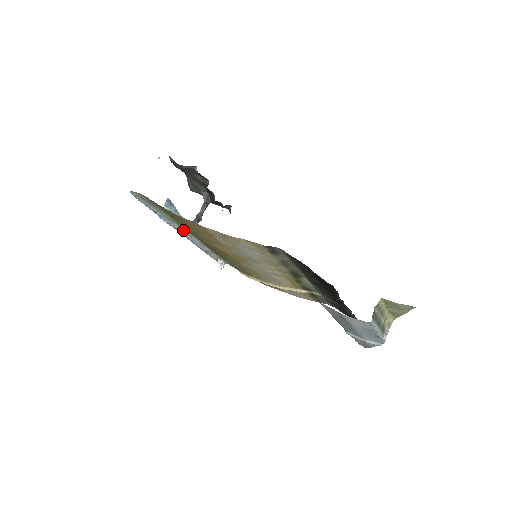
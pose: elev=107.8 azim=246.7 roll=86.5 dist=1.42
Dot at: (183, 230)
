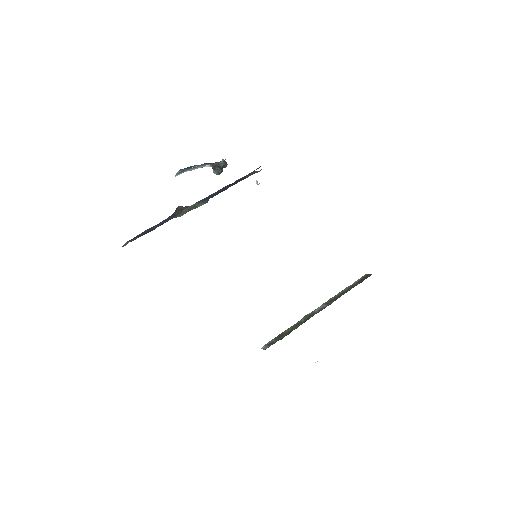
Dot at: occluded
